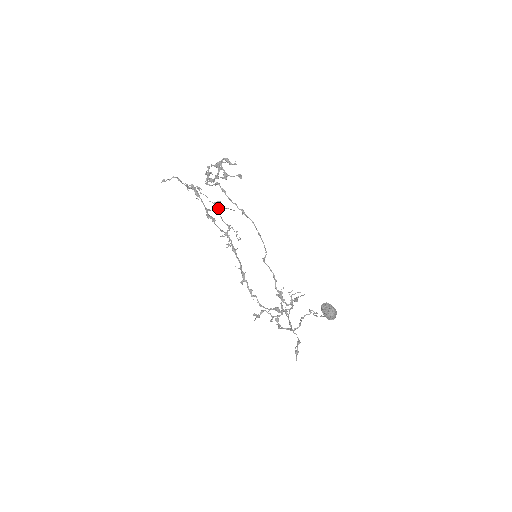
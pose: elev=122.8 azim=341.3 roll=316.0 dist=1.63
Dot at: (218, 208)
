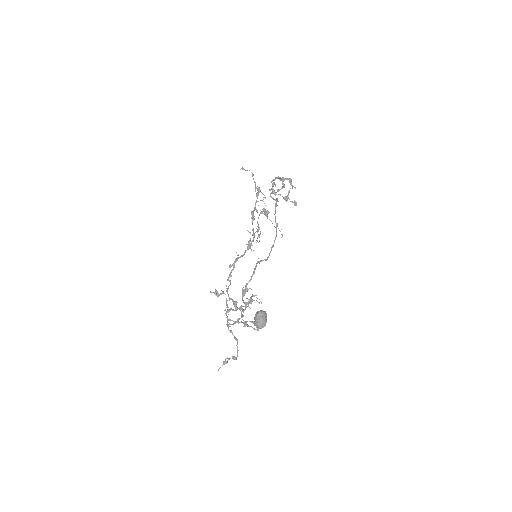
Dot at: (262, 211)
